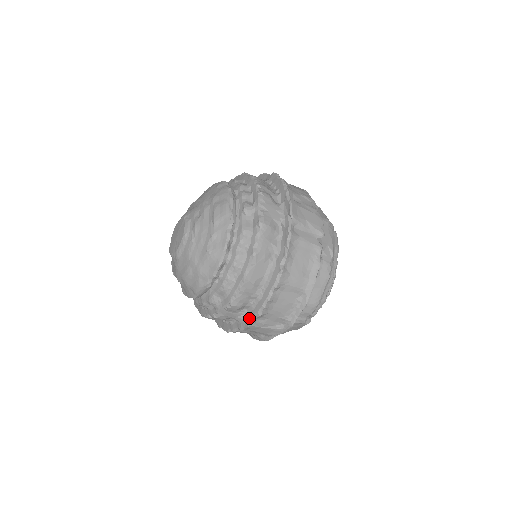
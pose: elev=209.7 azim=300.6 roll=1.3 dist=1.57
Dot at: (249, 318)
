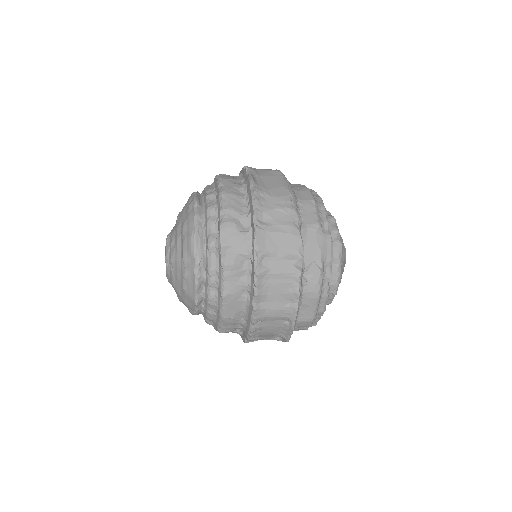
Dot at: (244, 337)
